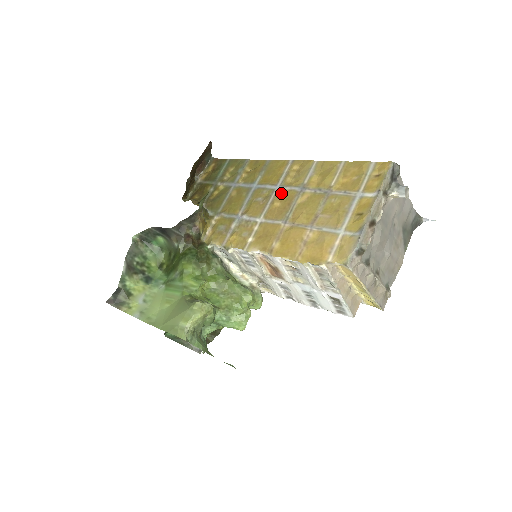
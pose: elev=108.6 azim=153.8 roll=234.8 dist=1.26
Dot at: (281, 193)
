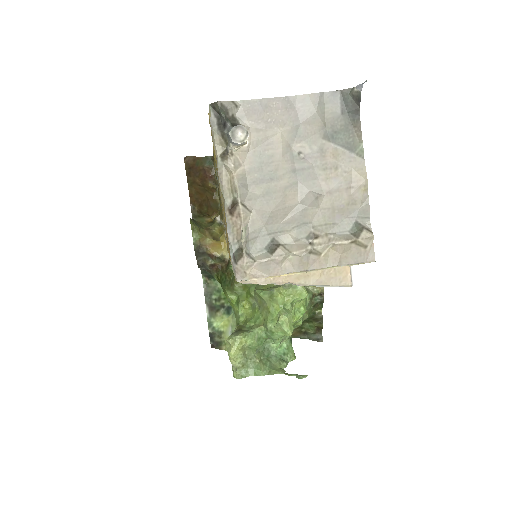
Dot at: occluded
